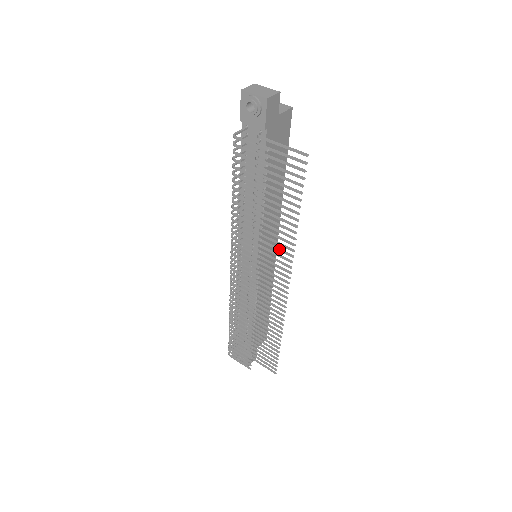
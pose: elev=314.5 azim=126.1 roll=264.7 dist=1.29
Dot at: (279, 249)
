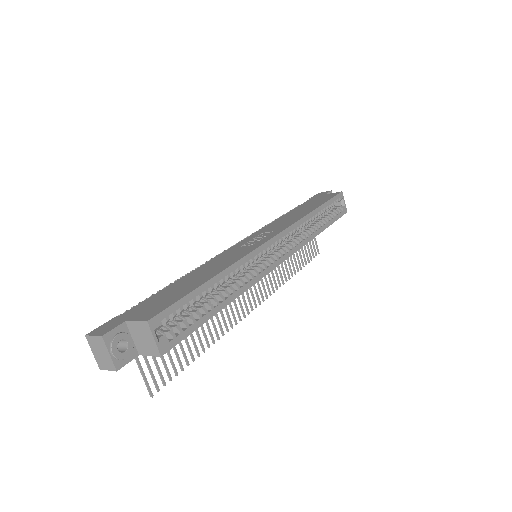
Dot at: (226, 313)
